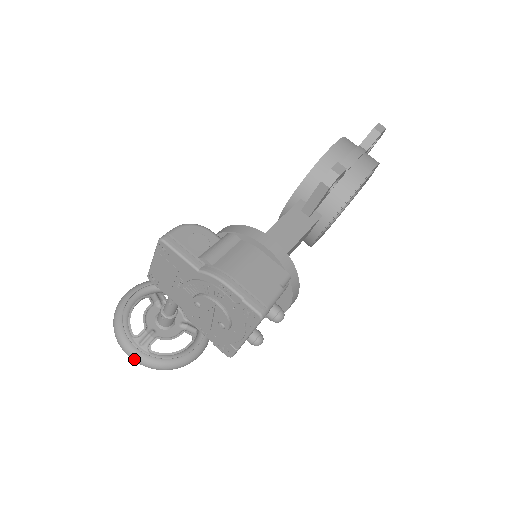
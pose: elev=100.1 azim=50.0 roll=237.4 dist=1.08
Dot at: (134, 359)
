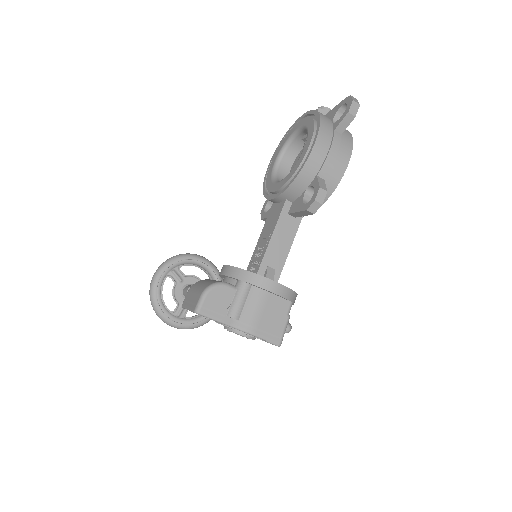
Dot at: (178, 328)
